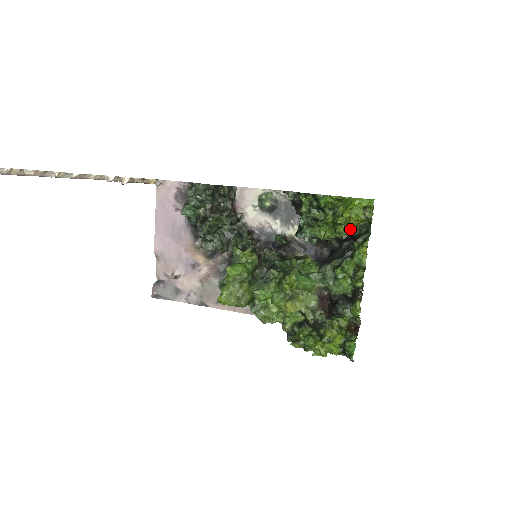
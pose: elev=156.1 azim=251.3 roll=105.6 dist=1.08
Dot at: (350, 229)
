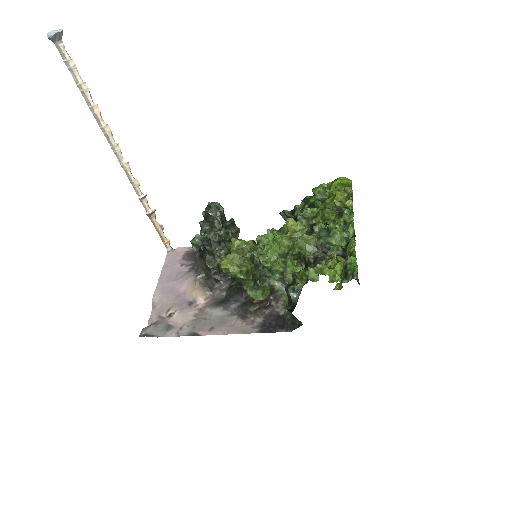
Dot at: (336, 206)
